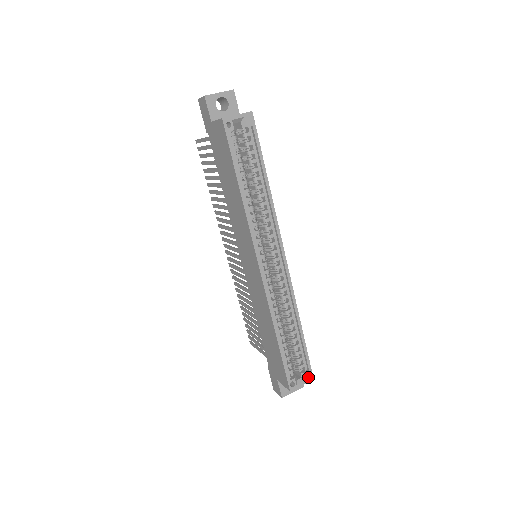
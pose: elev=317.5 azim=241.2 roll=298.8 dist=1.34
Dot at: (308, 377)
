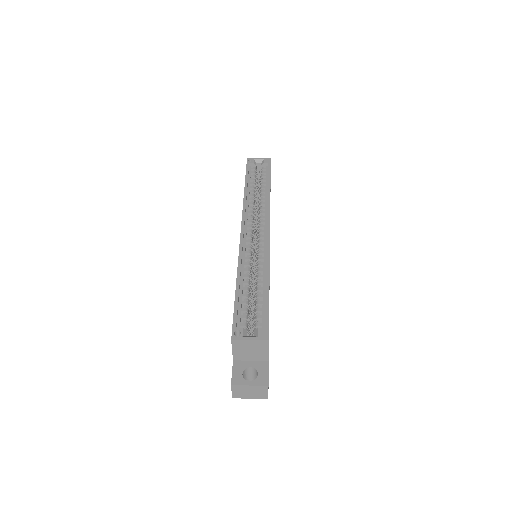
Dot at: (262, 334)
